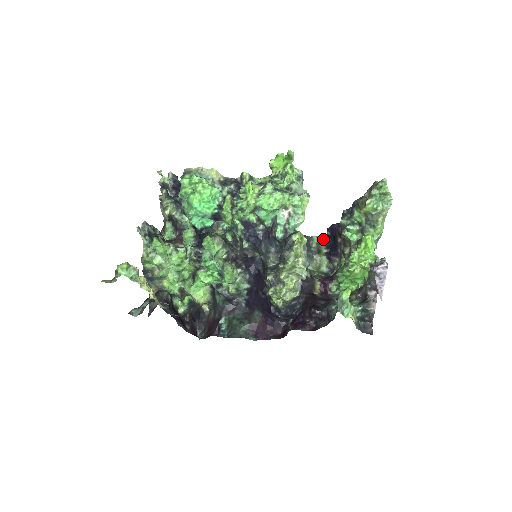
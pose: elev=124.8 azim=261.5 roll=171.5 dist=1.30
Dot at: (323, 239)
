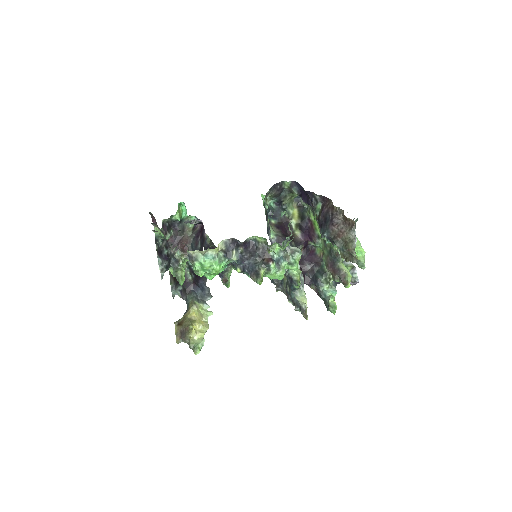
Dot at: (294, 184)
